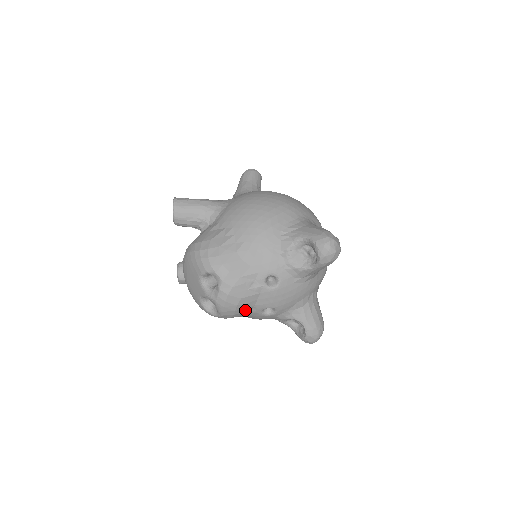
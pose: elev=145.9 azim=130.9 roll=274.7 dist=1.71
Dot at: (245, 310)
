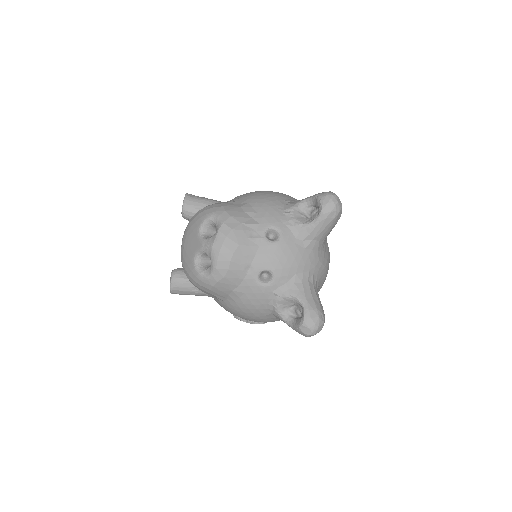
Dot at: (241, 267)
